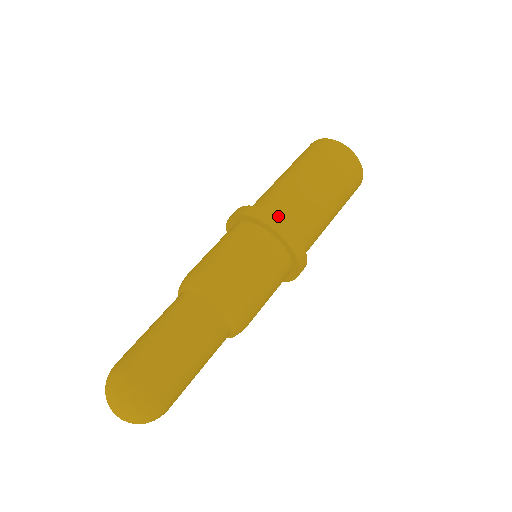
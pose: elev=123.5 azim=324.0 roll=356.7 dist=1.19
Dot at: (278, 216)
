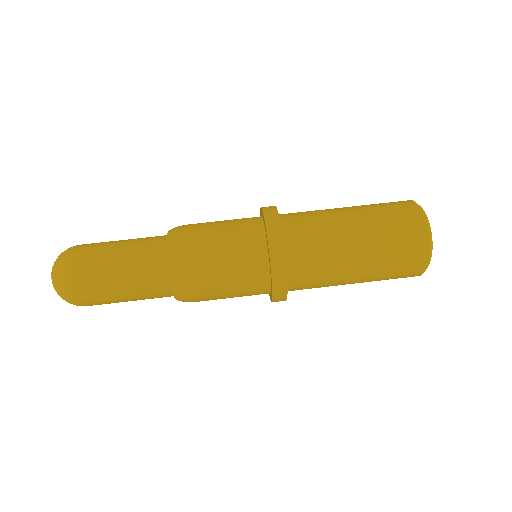
Dot at: (292, 261)
